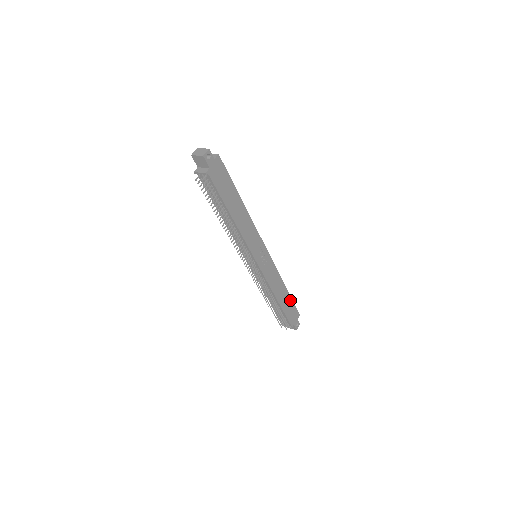
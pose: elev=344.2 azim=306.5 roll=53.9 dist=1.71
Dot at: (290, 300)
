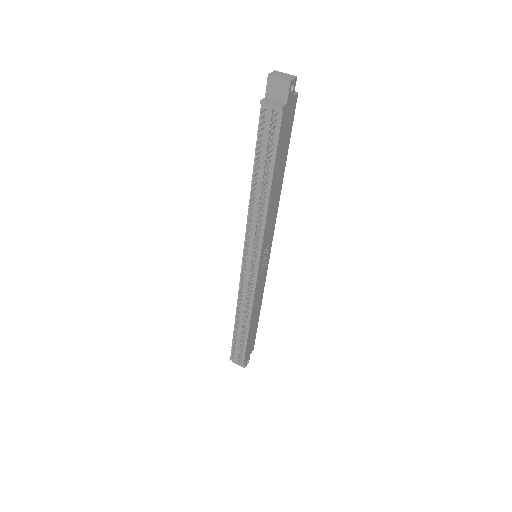
Dot at: (256, 327)
